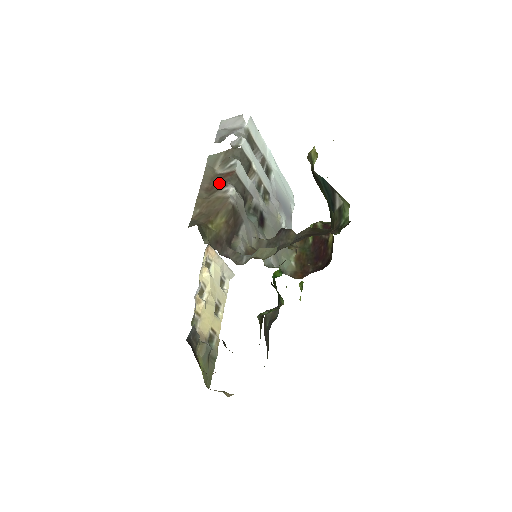
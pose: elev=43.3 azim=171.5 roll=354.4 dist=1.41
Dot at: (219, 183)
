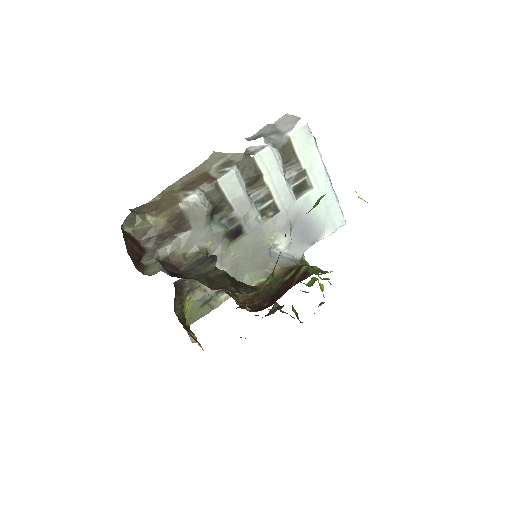
Dot at: (196, 183)
